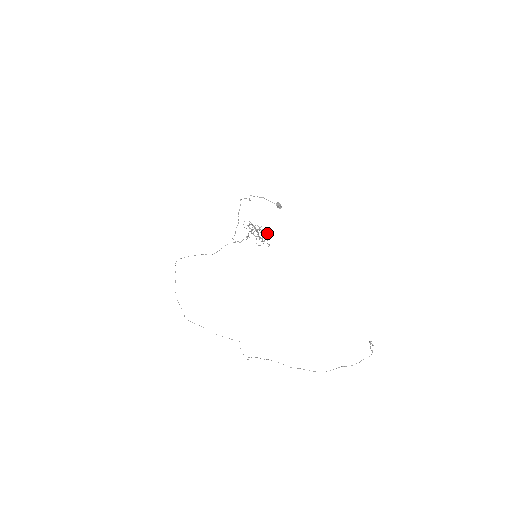
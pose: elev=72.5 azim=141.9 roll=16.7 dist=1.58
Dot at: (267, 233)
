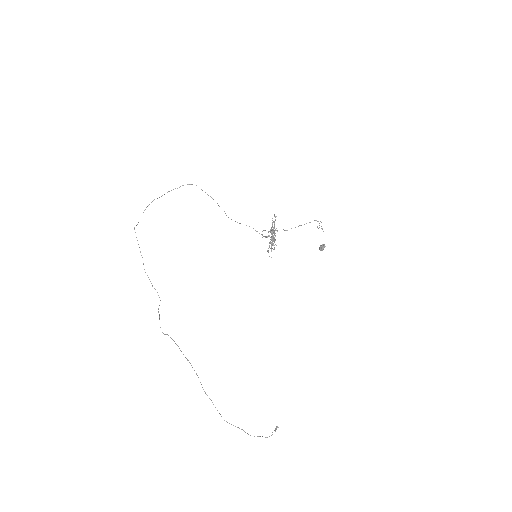
Dot at: (274, 239)
